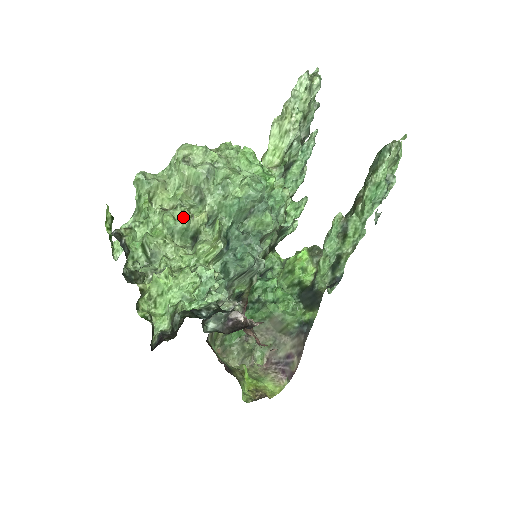
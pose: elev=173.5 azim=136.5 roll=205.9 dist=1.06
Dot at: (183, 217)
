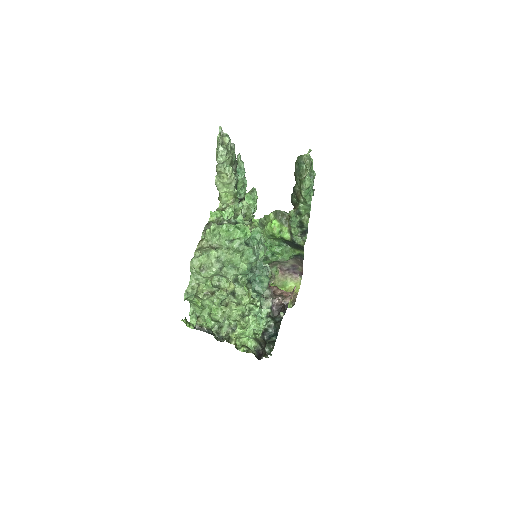
Dot at: (223, 295)
